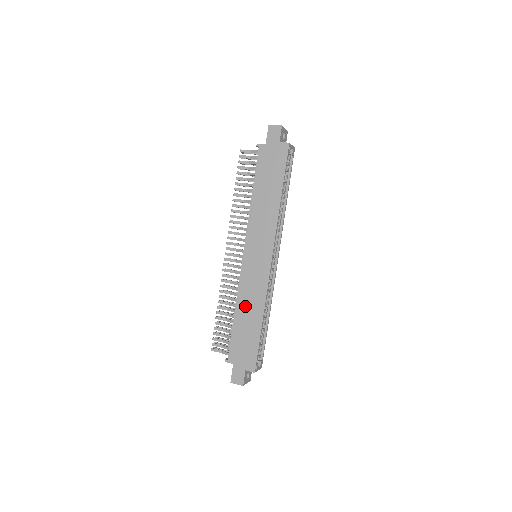
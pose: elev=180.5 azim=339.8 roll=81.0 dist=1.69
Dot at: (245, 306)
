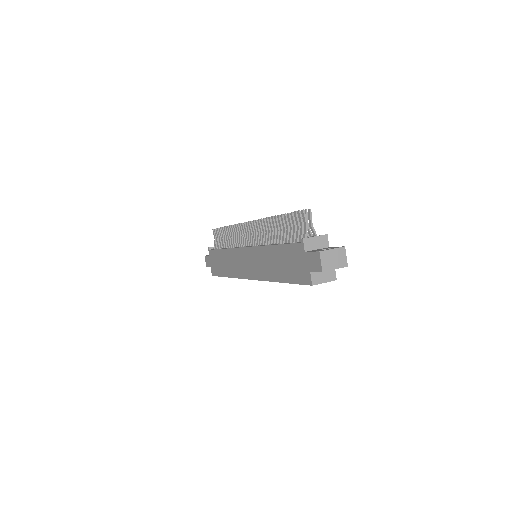
Dot at: (227, 258)
